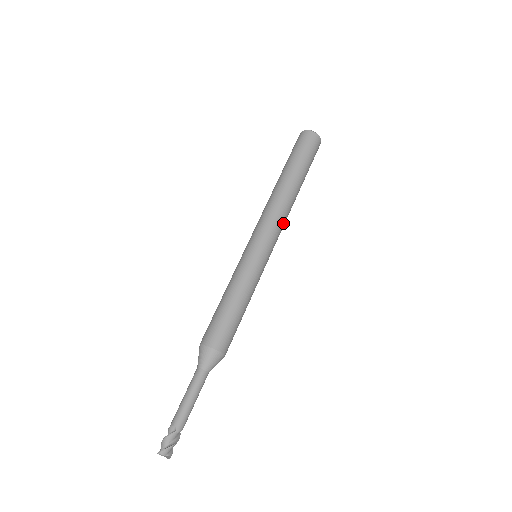
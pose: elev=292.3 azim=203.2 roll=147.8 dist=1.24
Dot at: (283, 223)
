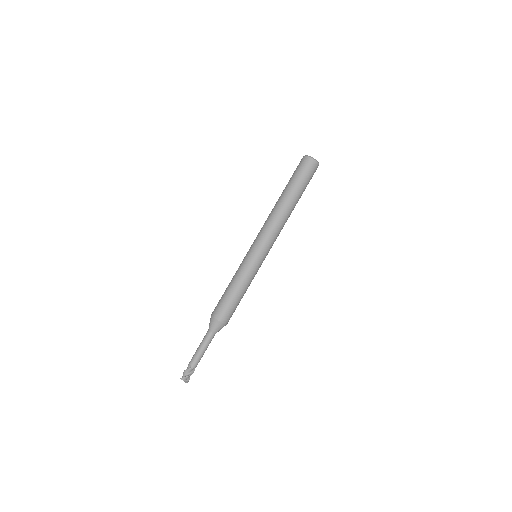
Dot at: (278, 233)
